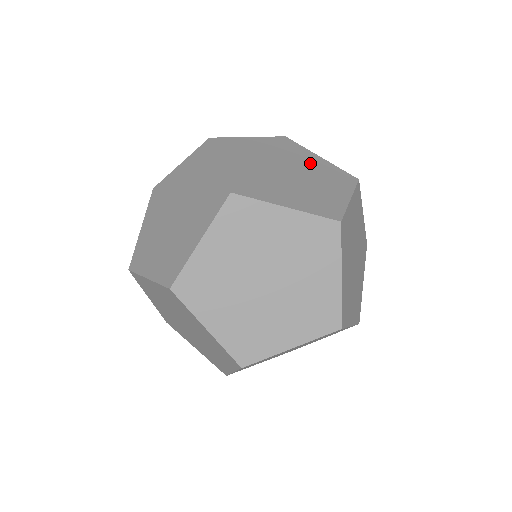
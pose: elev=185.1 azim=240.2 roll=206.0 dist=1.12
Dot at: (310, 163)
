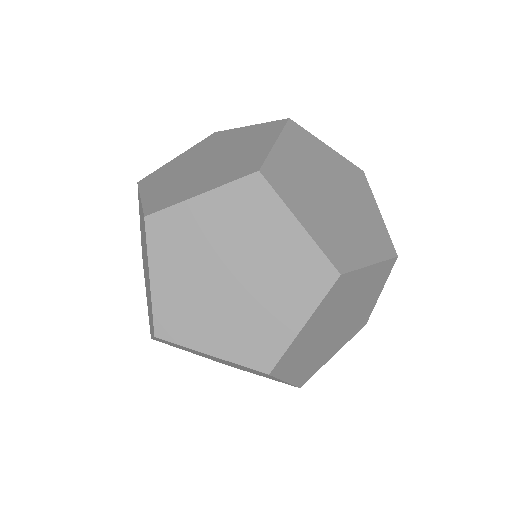
Dot at: (332, 166)
